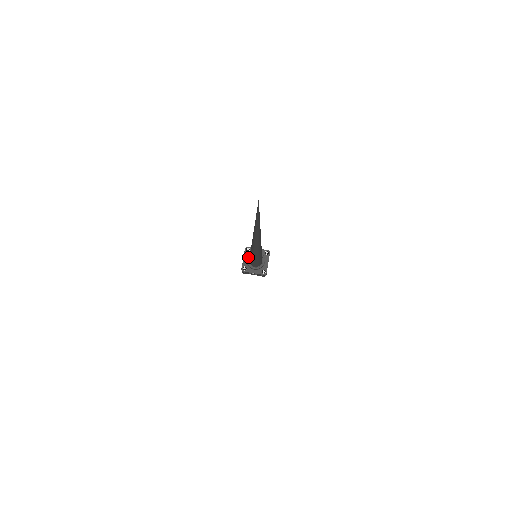
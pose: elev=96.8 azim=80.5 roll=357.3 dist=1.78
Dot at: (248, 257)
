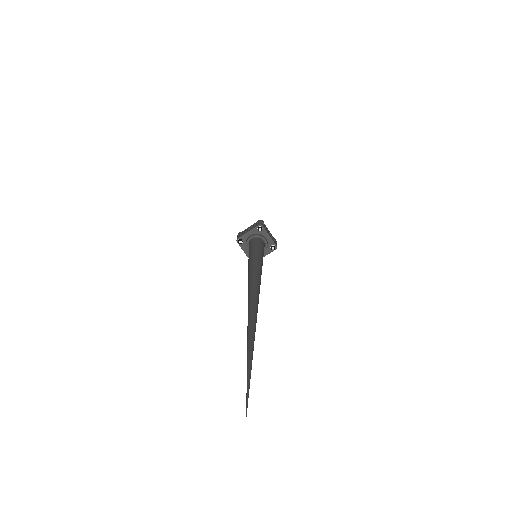
Dot at: (253, 237)
